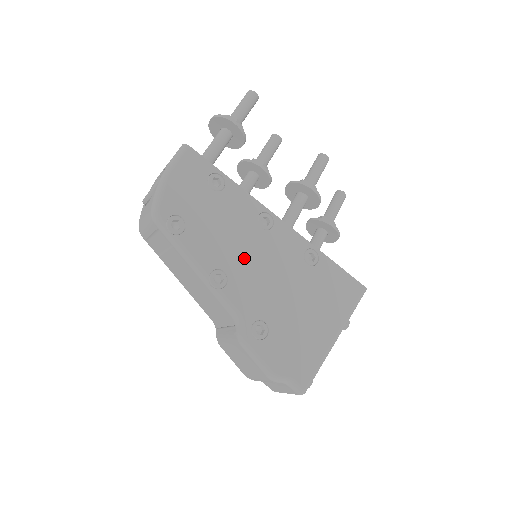
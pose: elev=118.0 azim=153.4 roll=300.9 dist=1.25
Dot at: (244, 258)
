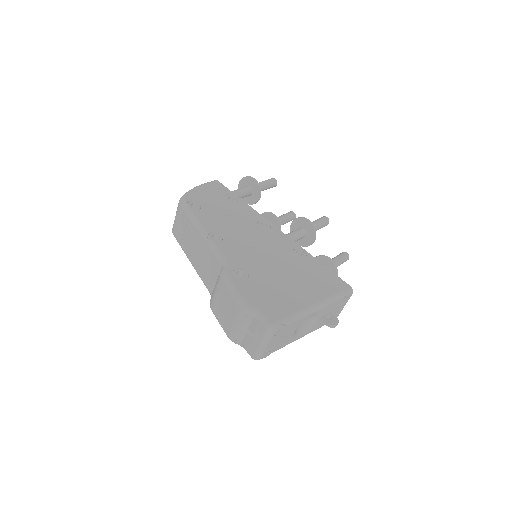
Dot at: (240, 235)
